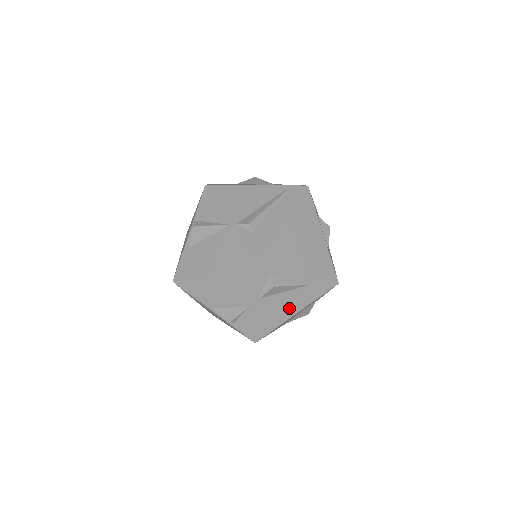
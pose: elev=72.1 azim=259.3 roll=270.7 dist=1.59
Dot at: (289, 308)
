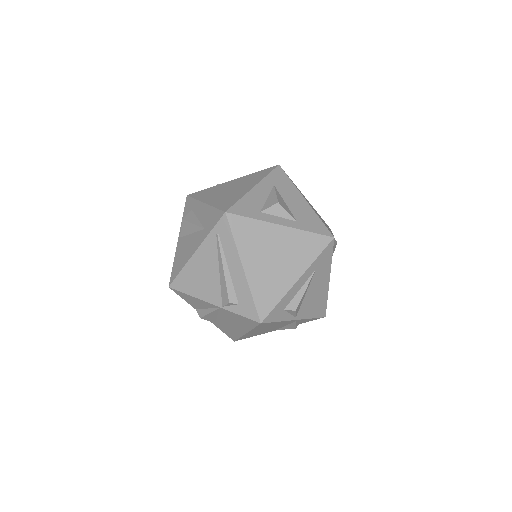
Dot at: (321, 288)
